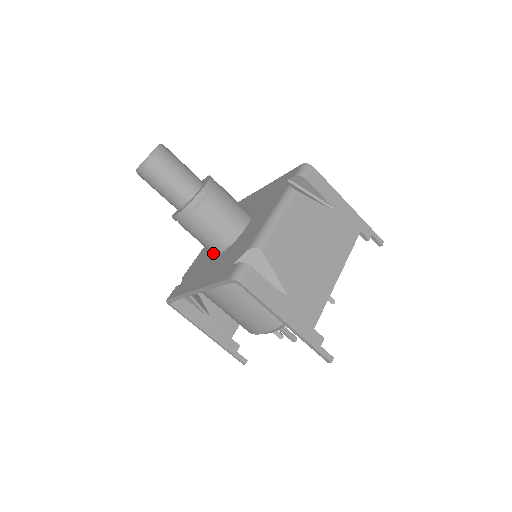
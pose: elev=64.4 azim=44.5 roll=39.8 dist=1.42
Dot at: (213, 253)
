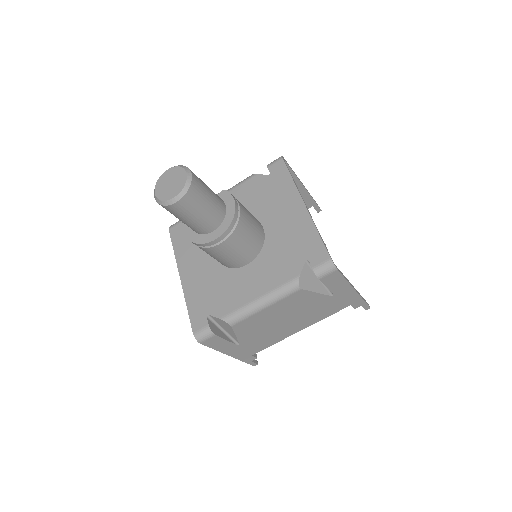
Dot at: occluded
